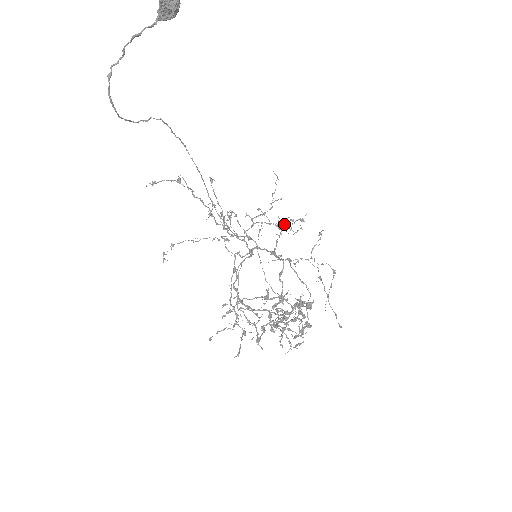
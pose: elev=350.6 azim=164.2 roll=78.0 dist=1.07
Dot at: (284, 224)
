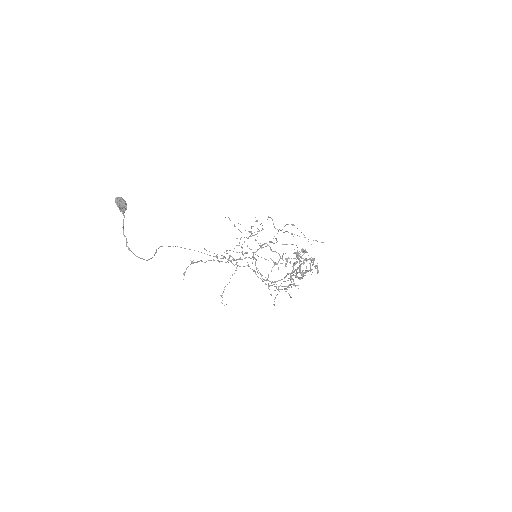
Dot at: (254, 232)
